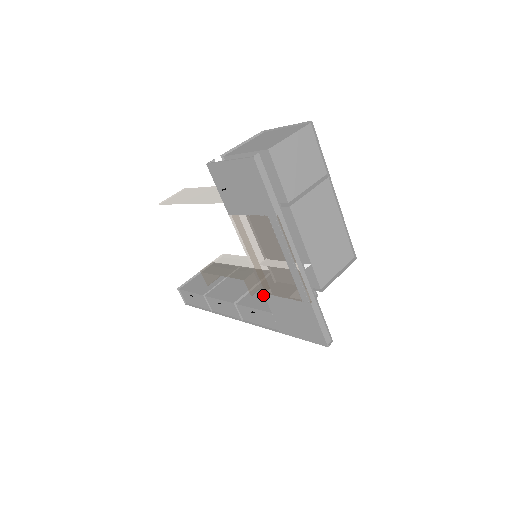
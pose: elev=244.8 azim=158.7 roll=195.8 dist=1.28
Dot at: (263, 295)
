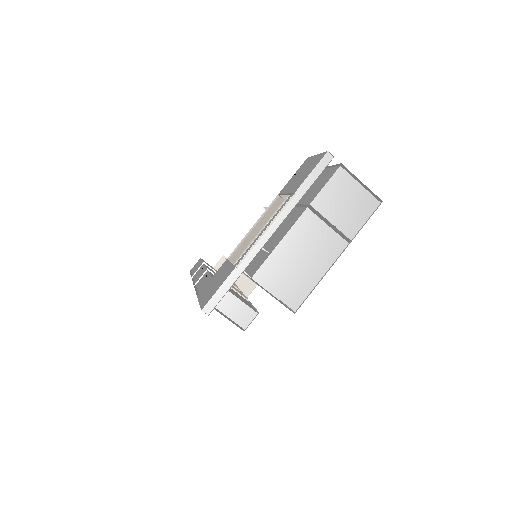
Dot at: occluded
